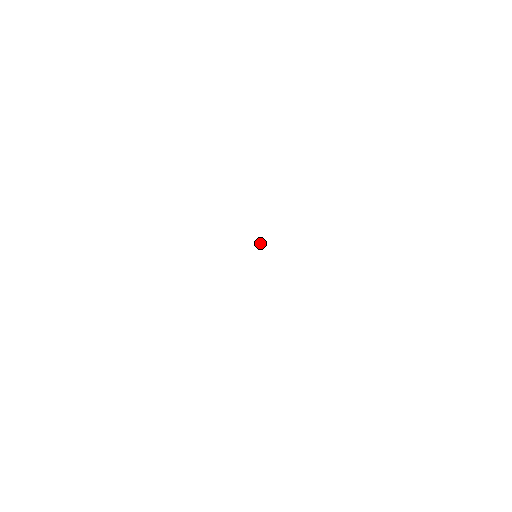
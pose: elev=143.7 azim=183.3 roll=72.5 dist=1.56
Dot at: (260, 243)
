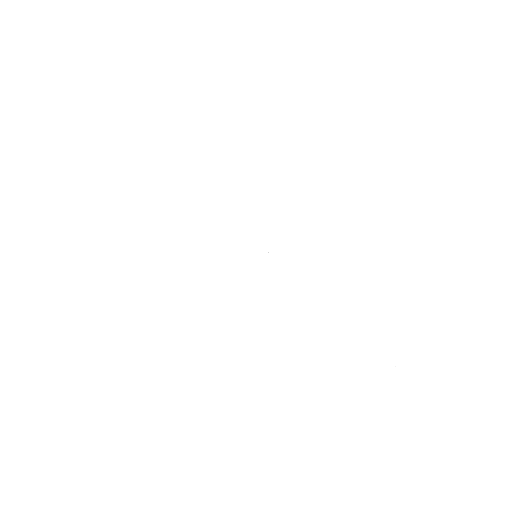
Dot at: occluded
